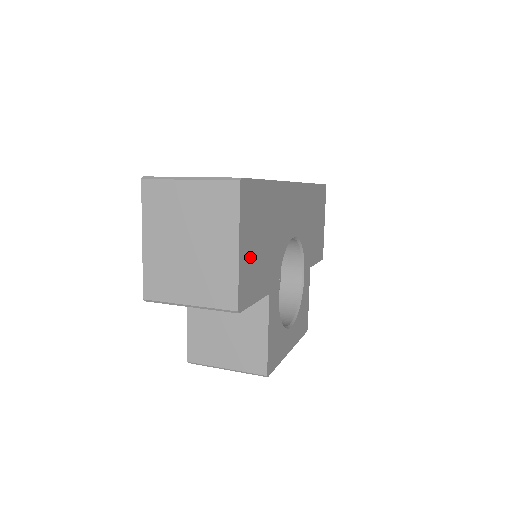
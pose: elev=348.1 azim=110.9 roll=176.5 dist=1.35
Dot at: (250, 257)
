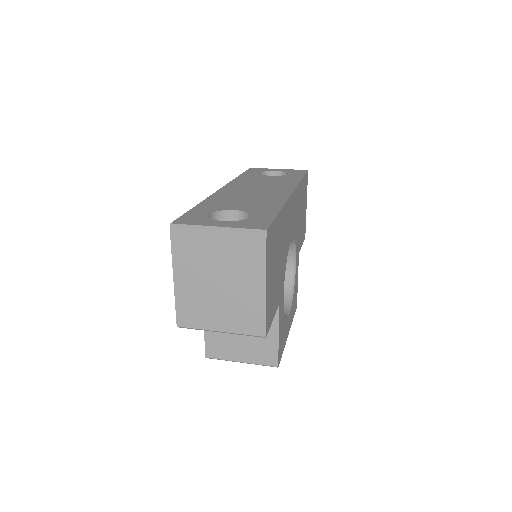
Dot at: (271, 287)
